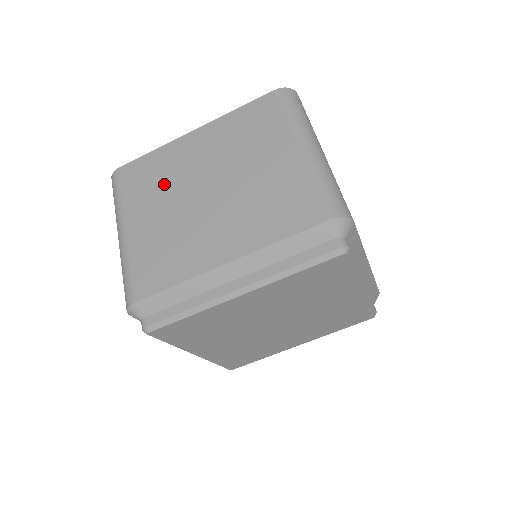
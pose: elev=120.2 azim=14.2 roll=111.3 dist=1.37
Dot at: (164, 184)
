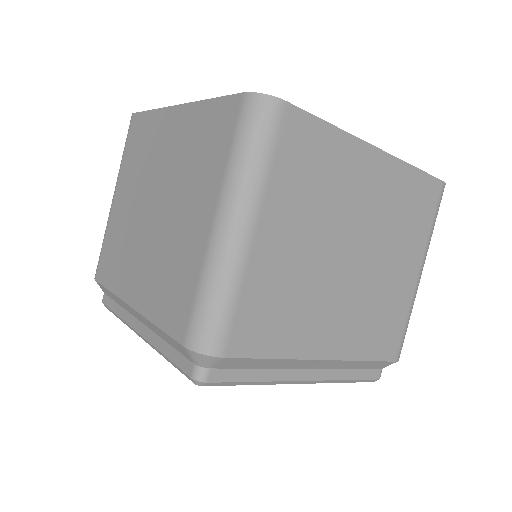
Dot at: (322, 200)
